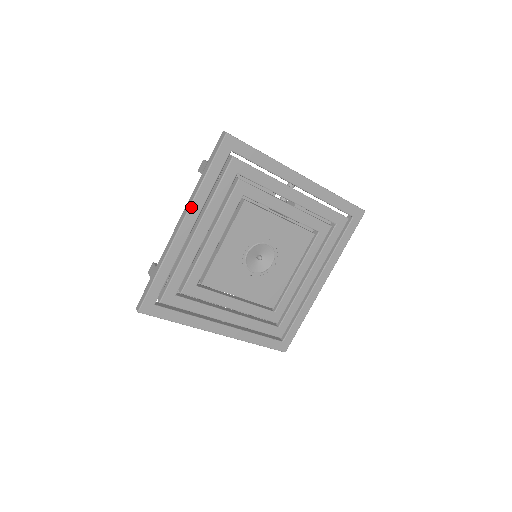
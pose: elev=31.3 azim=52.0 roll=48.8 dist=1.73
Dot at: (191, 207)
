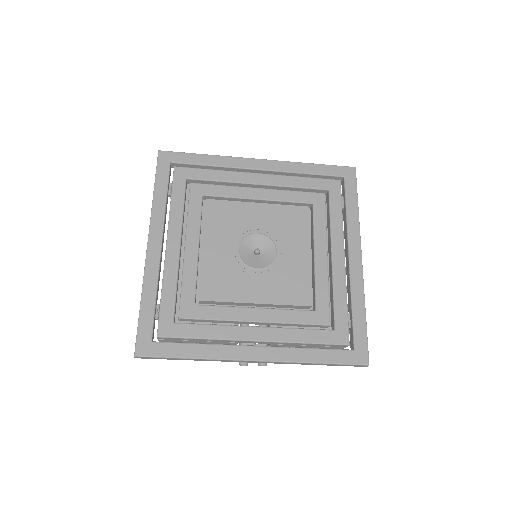
Dot at: (151, 223)
